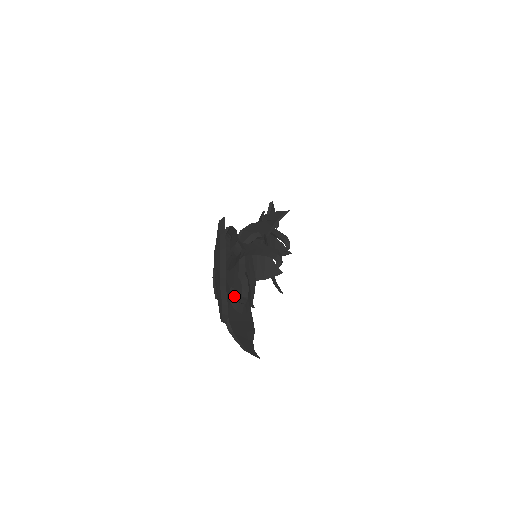
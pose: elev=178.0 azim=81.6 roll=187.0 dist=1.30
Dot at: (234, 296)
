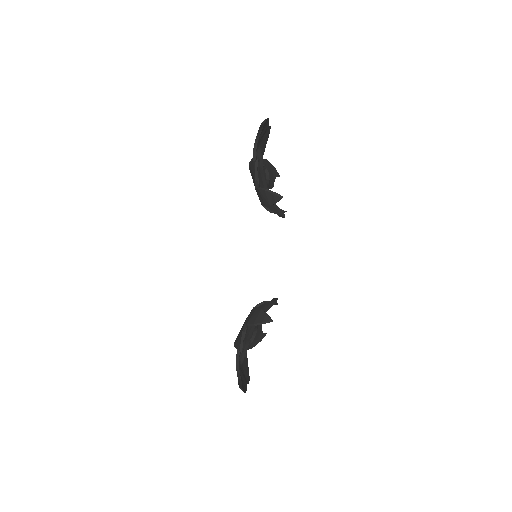
Dot at: occluded
